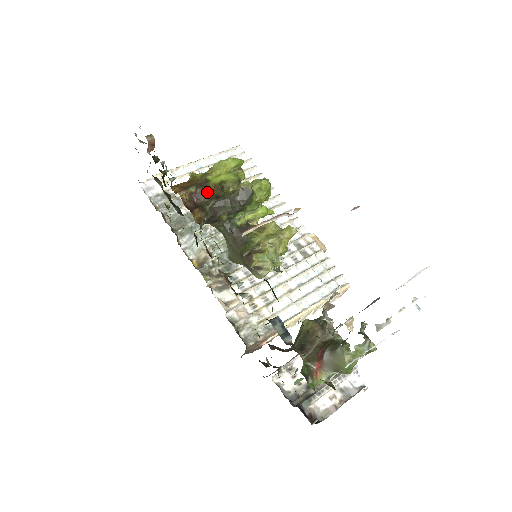
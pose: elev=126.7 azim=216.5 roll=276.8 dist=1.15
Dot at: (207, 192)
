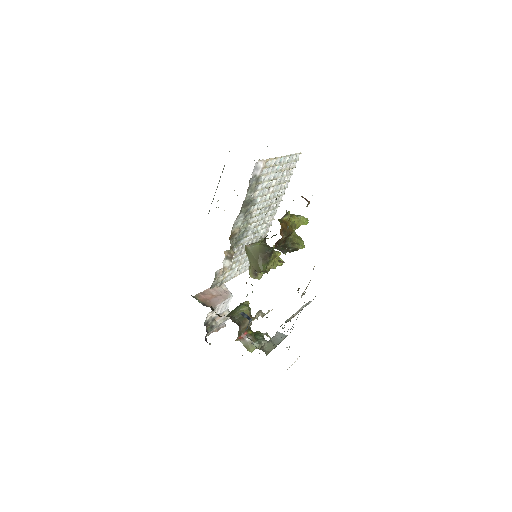
Dot at: (286, 238)
